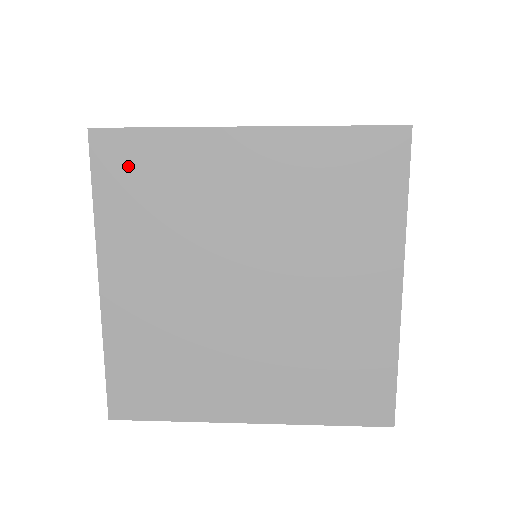
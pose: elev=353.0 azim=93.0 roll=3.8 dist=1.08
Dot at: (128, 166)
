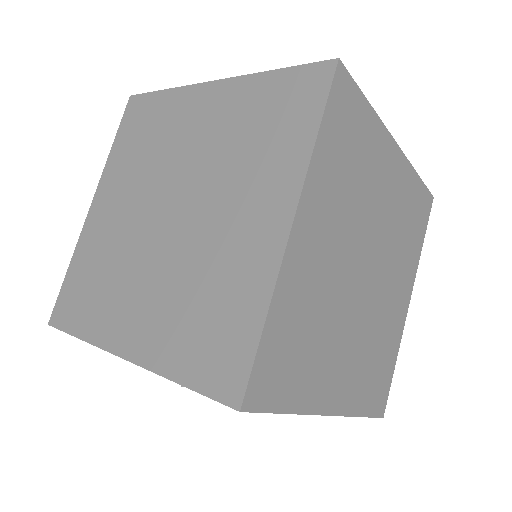
Dot at: (139, 118)
